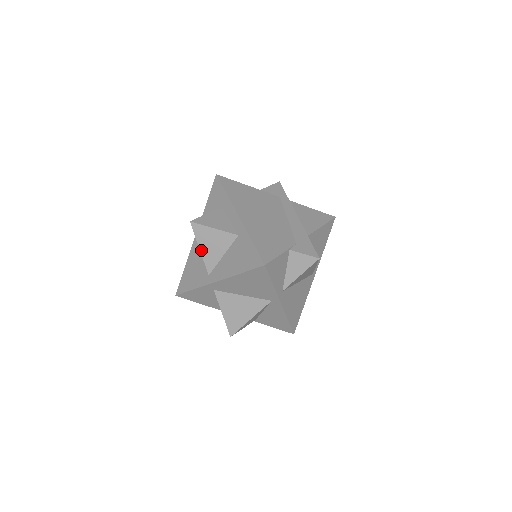
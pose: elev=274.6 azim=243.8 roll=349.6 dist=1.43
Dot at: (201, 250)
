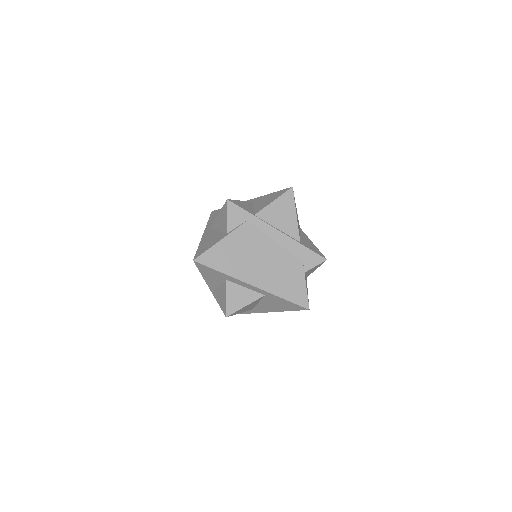
Dot at: occluded
